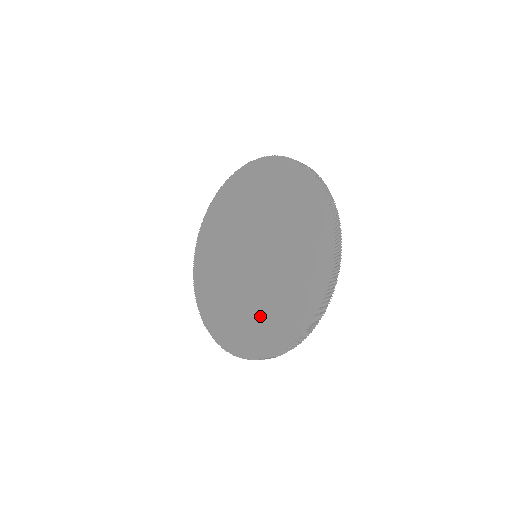
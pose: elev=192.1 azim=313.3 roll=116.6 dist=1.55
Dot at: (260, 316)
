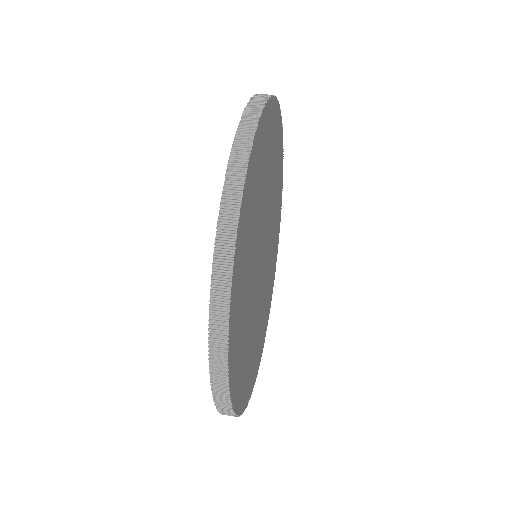
Dot at: occluded
